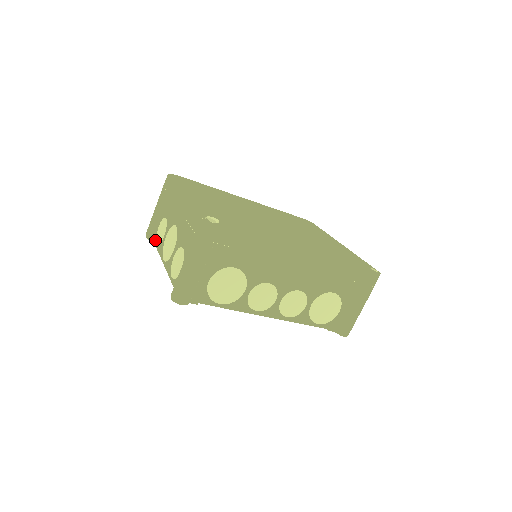
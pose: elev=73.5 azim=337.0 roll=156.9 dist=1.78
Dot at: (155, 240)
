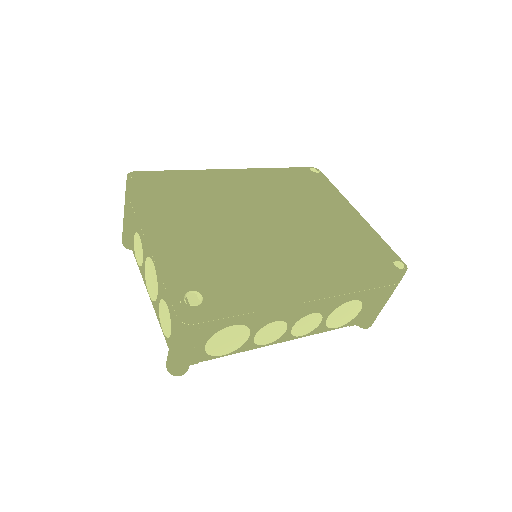
Dot at: (134, 253)
